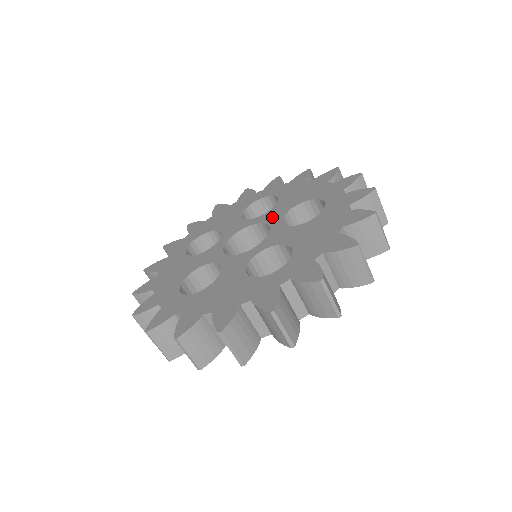
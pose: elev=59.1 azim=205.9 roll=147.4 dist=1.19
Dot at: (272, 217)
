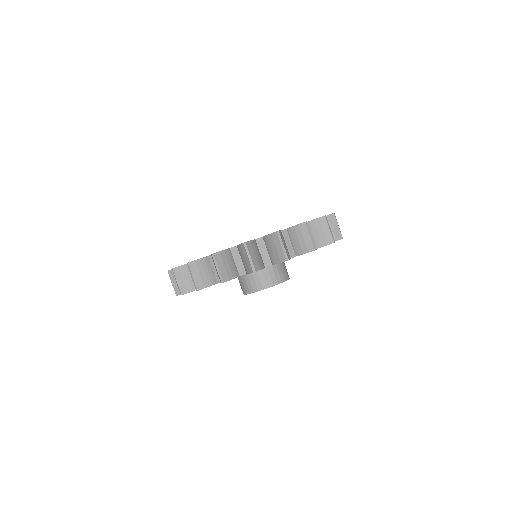
Dot at: occluded
